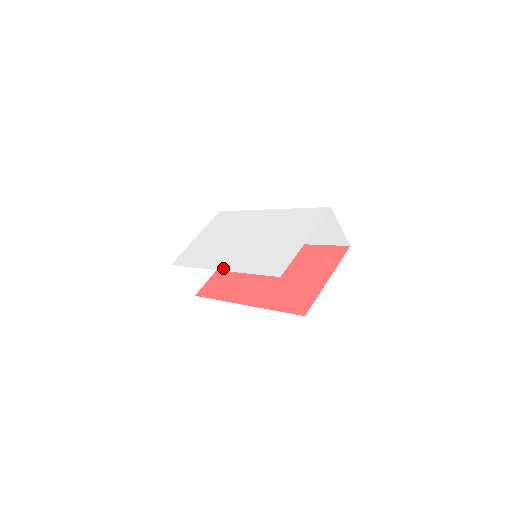
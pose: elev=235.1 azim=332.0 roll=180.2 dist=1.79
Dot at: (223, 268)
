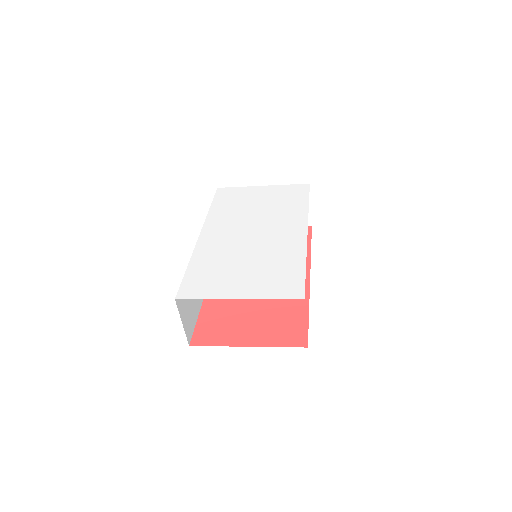
Dot at: (202, 237)
